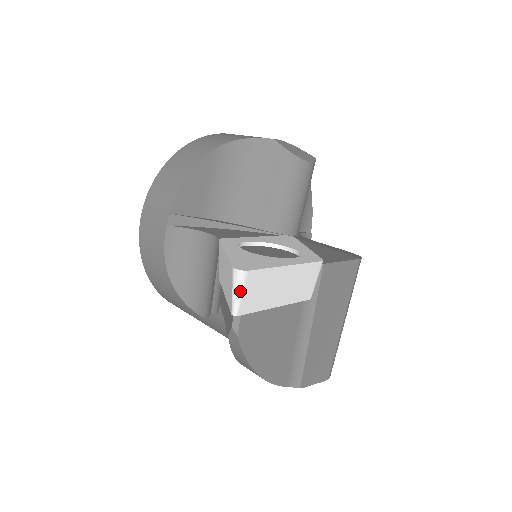
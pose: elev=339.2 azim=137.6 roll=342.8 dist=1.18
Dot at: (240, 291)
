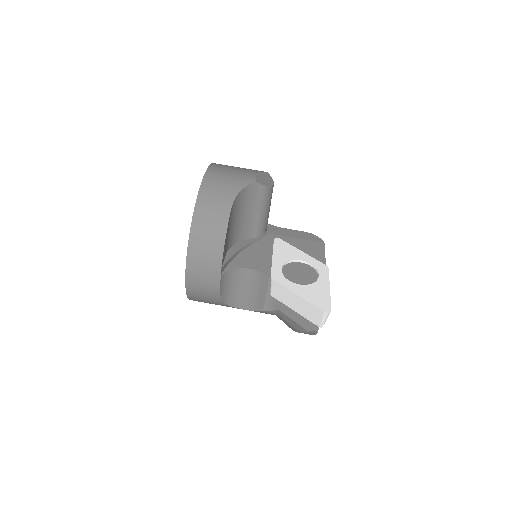
Dot at: occluded
